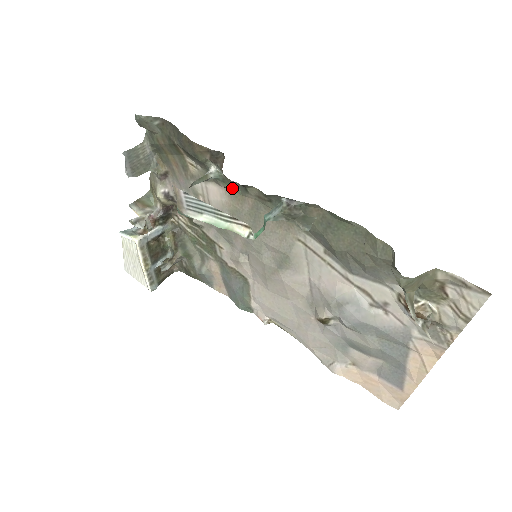
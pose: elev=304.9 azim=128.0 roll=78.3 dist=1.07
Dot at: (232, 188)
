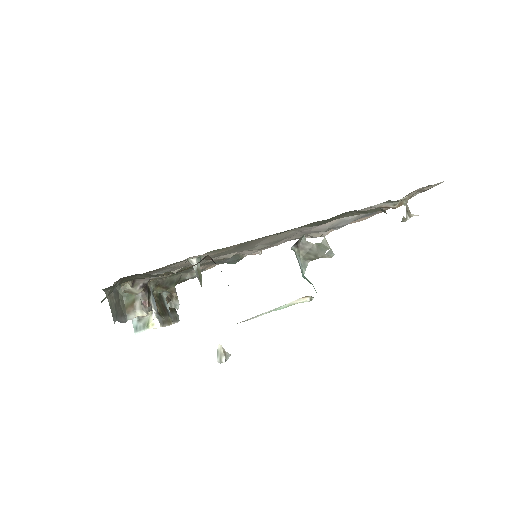
Dot at: (213, 251)
